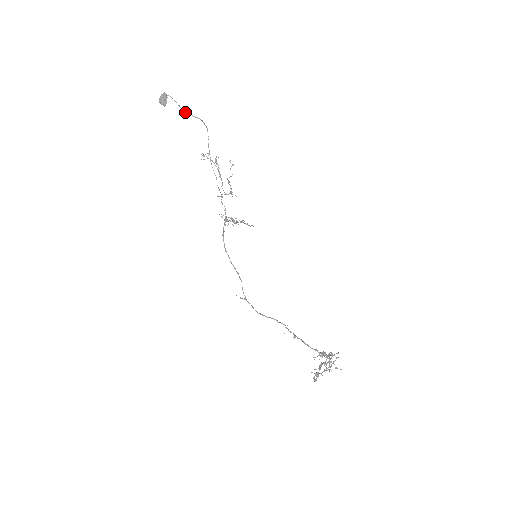
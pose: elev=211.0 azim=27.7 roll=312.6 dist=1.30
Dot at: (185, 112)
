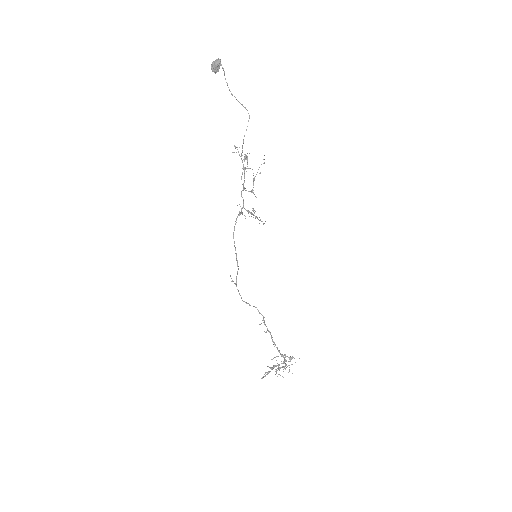
Dot at: (231, 93)
